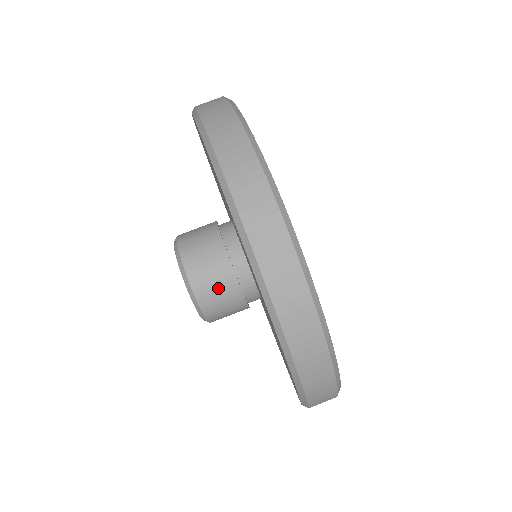
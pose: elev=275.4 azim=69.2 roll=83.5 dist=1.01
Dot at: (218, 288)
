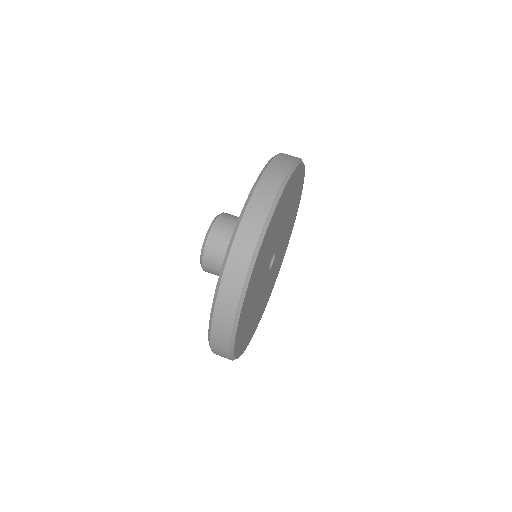
Dot at: (231, 224)
